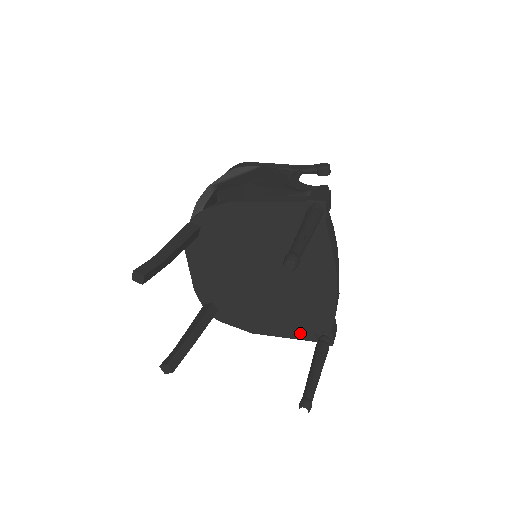
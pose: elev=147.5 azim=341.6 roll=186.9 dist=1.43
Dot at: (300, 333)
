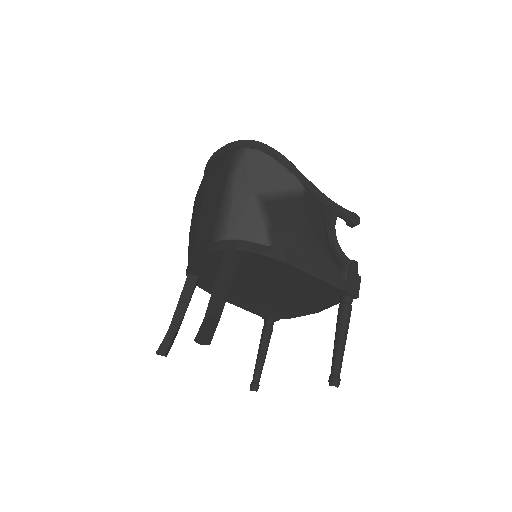
Dot at: (255, 311)
